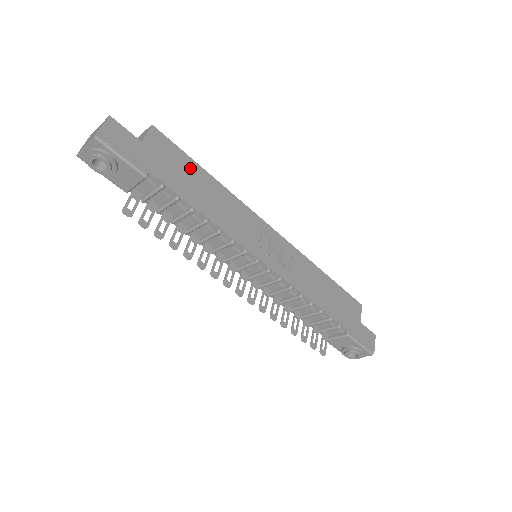
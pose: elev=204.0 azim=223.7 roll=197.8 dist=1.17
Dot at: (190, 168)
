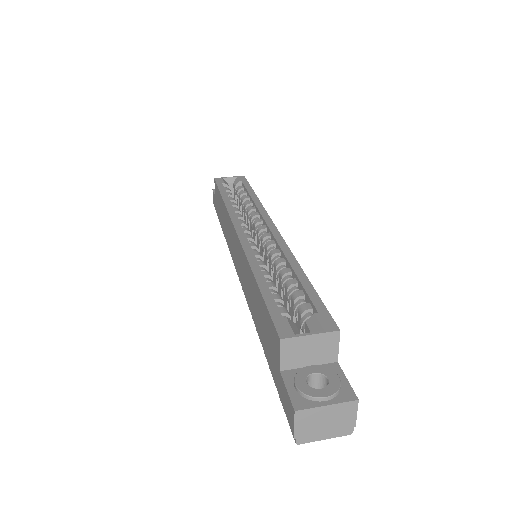
Dot at: occluded
